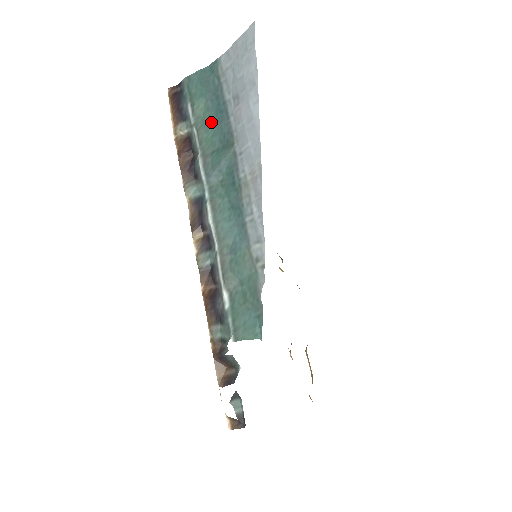
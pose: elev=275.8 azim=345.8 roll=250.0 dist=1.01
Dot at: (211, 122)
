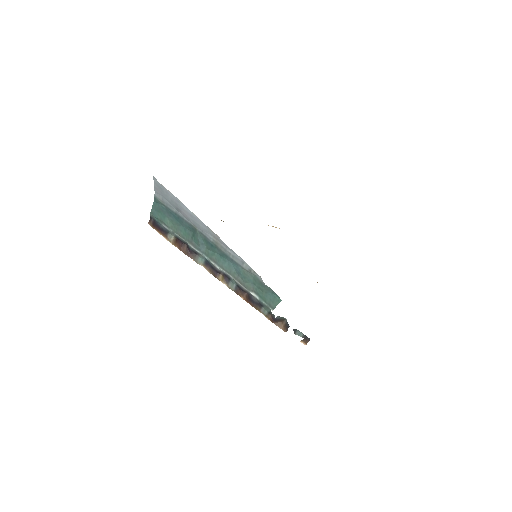
Dot at: (179, 225)
